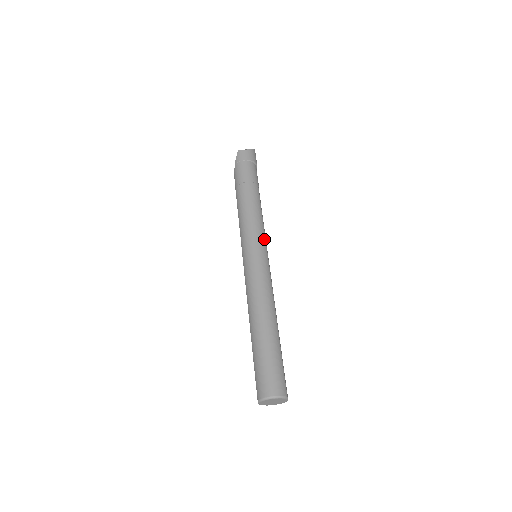
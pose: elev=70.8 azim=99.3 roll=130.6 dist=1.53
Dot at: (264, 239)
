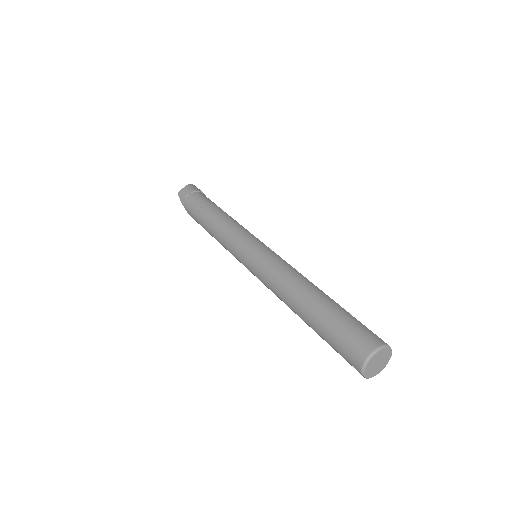
Dot at: (252, 235)
